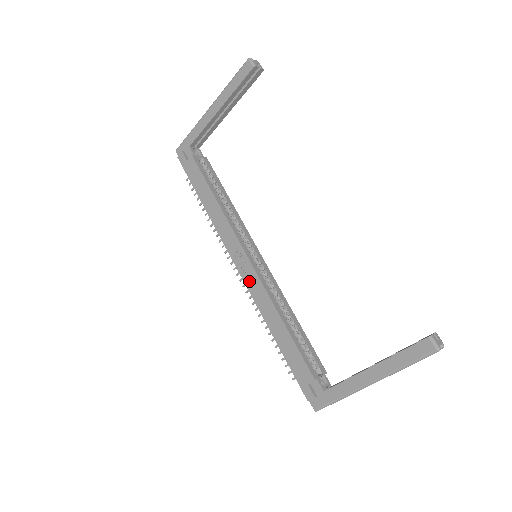
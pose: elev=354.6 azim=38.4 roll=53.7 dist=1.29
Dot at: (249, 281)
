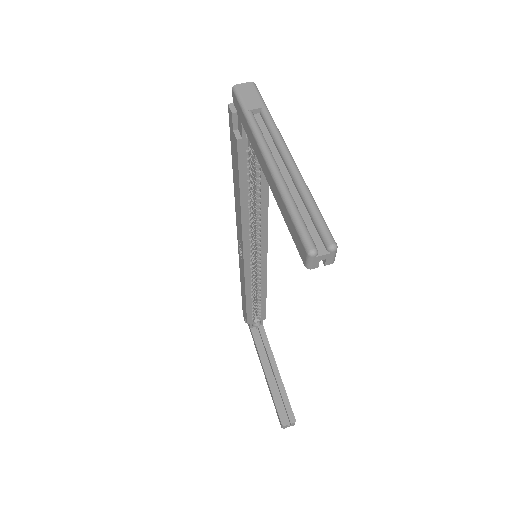
Dot at: (240, 259)
